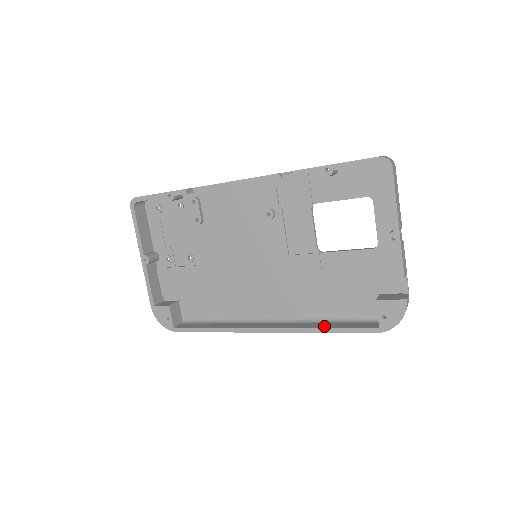
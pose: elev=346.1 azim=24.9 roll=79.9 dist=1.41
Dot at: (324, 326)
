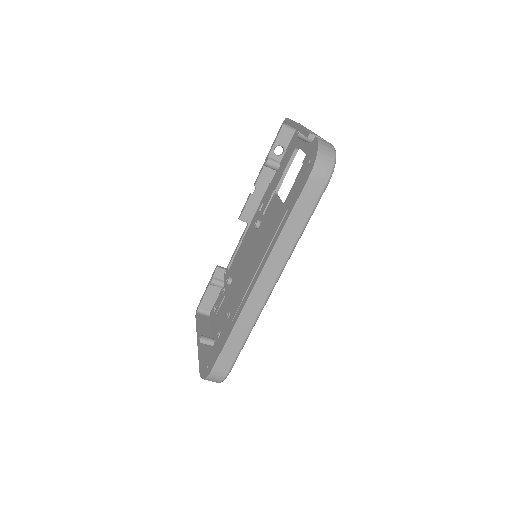
Dot at: (287, 224)
